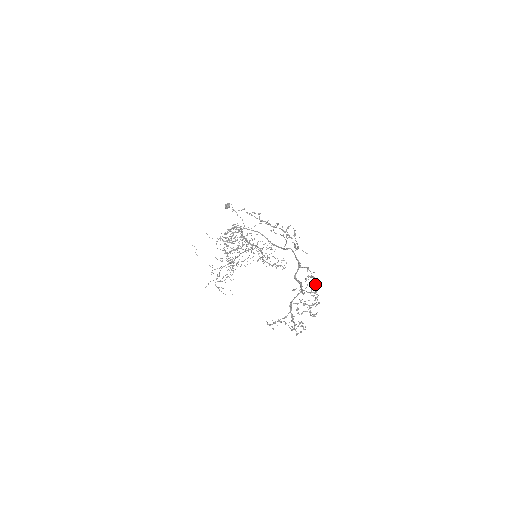
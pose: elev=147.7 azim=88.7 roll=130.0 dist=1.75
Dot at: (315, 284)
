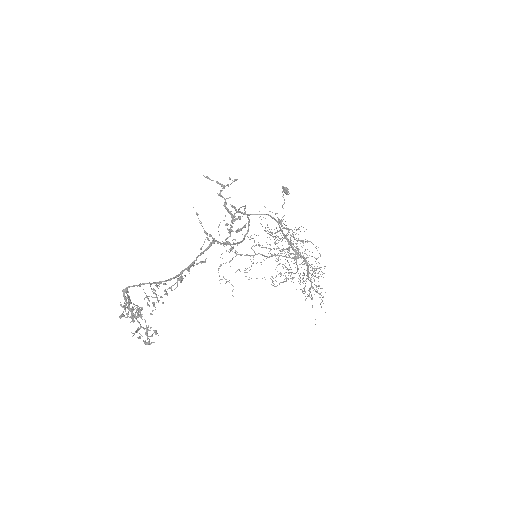
Dot at: (169, 287)
